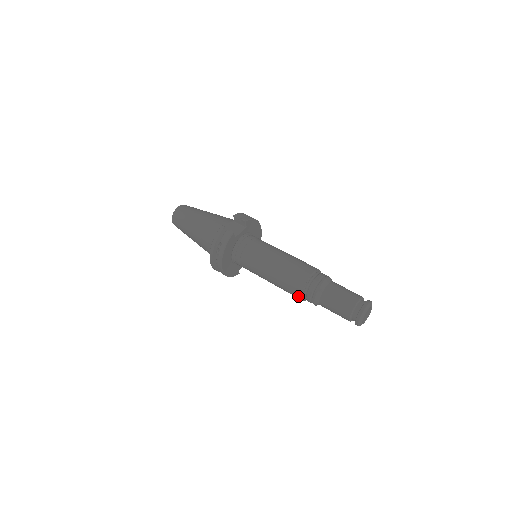
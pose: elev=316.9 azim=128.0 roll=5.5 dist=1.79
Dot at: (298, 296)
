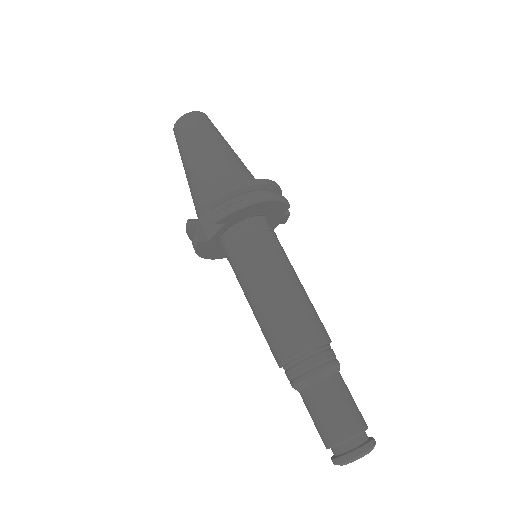
Dot at: occluded
